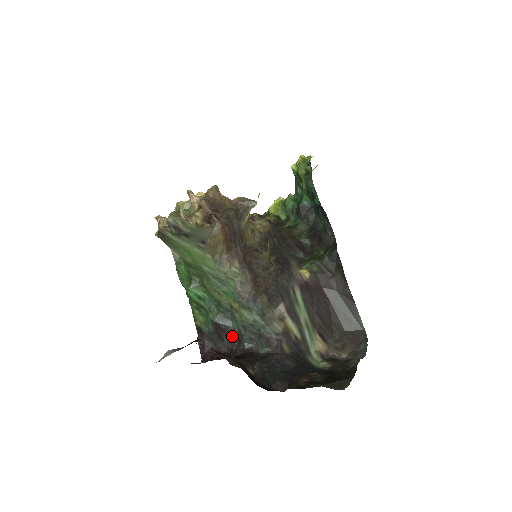
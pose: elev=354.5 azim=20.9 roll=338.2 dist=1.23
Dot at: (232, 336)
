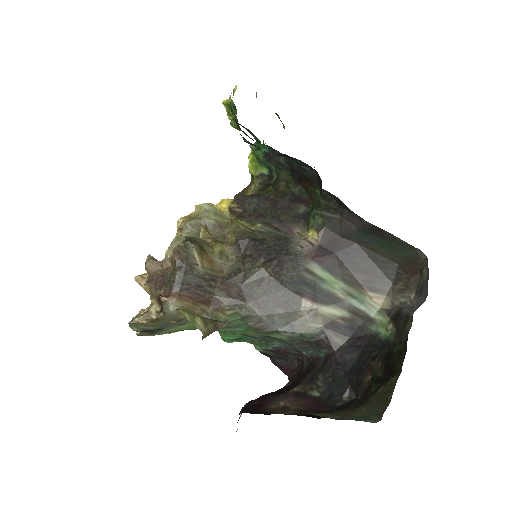
Dot at: (290, 350)
